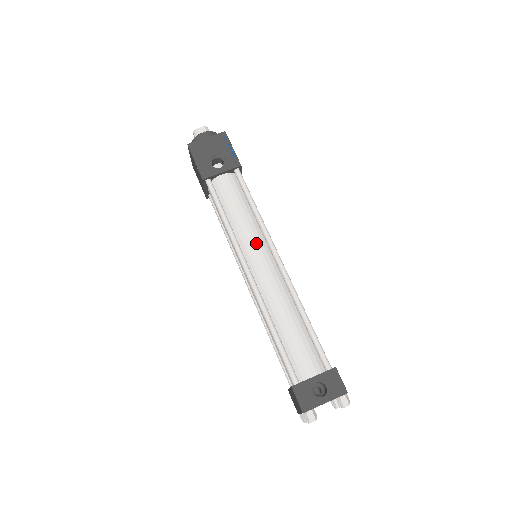
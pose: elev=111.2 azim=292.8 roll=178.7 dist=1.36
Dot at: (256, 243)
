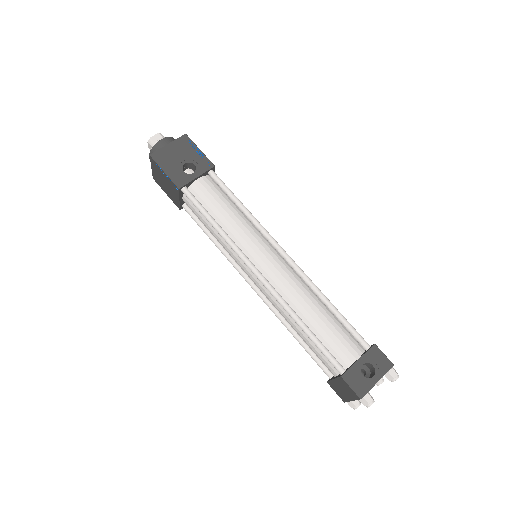
Dot at: (256, 242)
